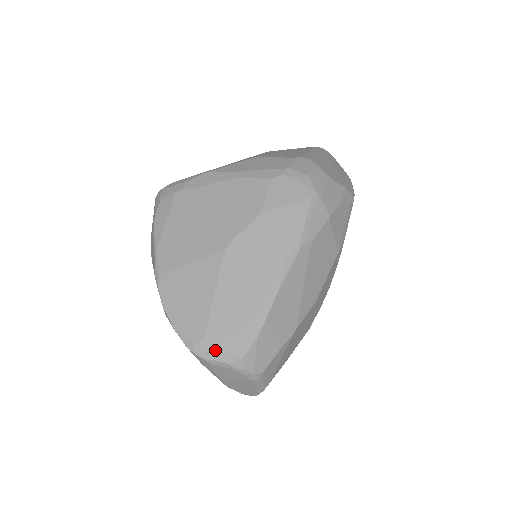
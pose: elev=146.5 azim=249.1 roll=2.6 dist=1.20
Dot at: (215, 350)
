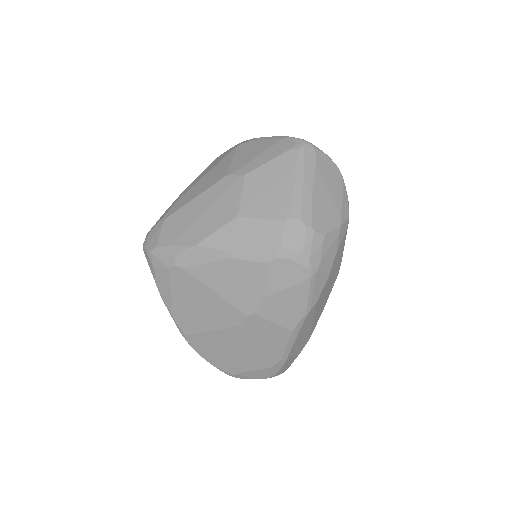
Dot at: (251, 376)
